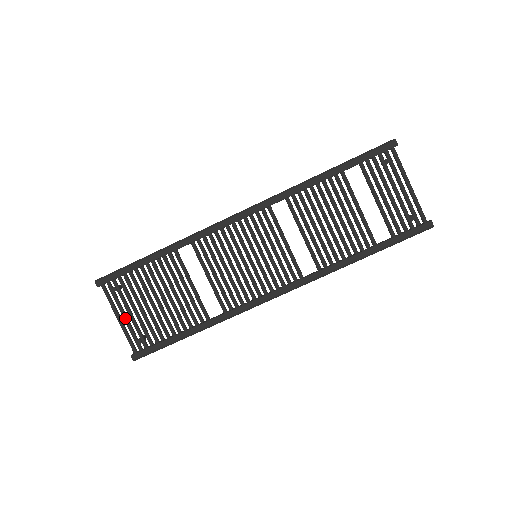
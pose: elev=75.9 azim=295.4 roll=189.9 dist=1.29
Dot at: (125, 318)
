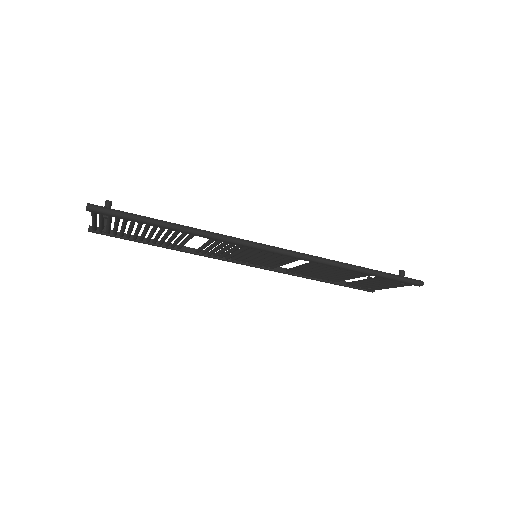
Dot at: (101, 224)
